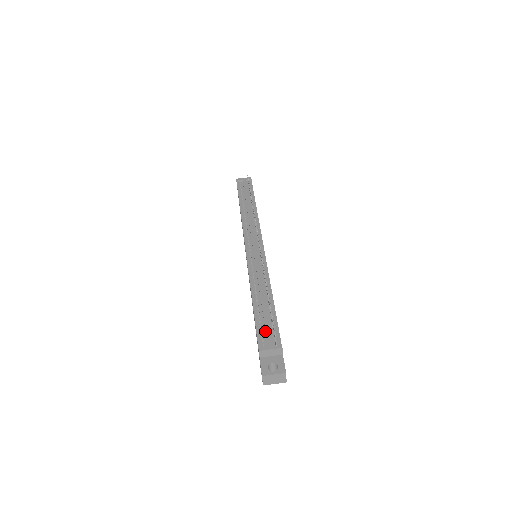
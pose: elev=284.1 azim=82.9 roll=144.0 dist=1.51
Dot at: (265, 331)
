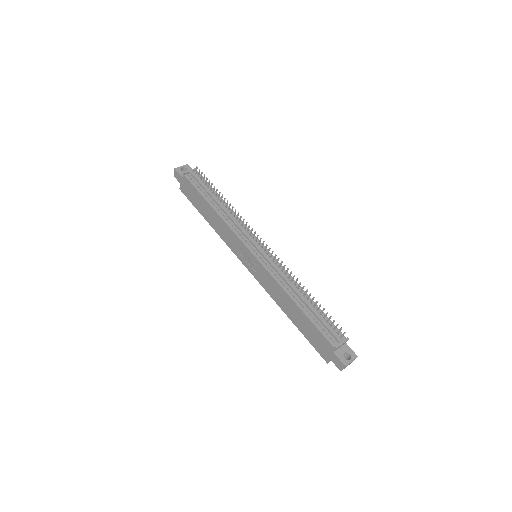
Dot at: (326, 329)
